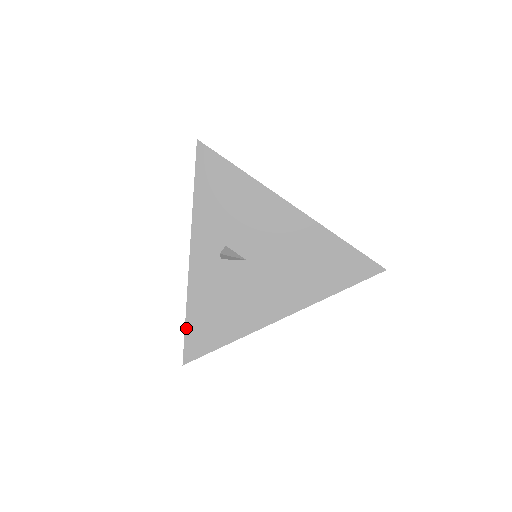
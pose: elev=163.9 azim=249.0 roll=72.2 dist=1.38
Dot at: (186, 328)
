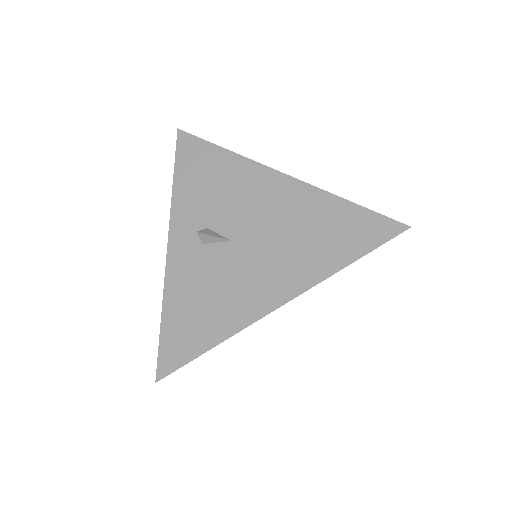
Dot at: (161, 332)
